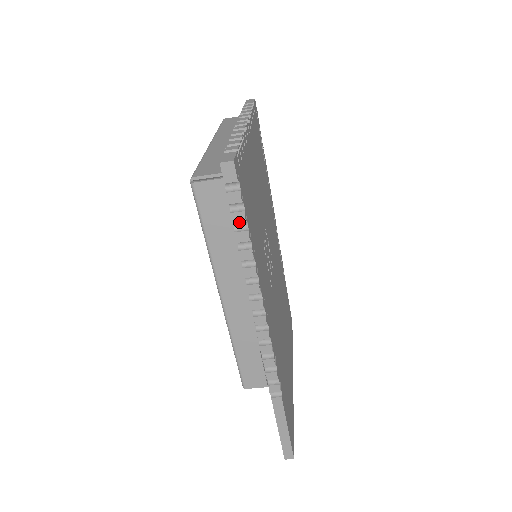
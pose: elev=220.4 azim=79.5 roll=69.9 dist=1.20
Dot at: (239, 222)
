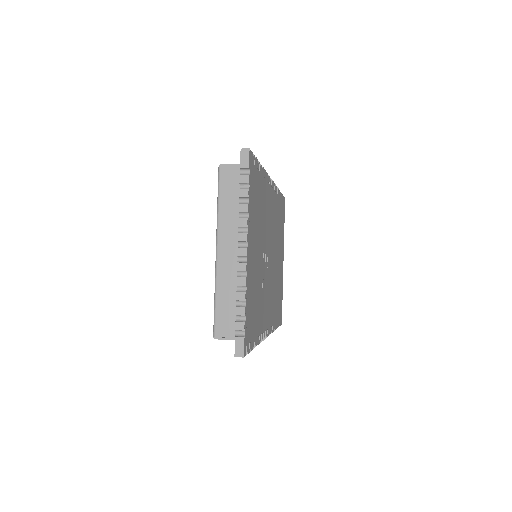
Dot at: occluded
